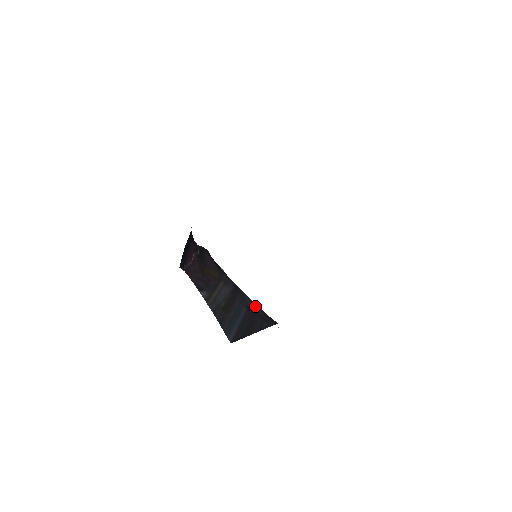
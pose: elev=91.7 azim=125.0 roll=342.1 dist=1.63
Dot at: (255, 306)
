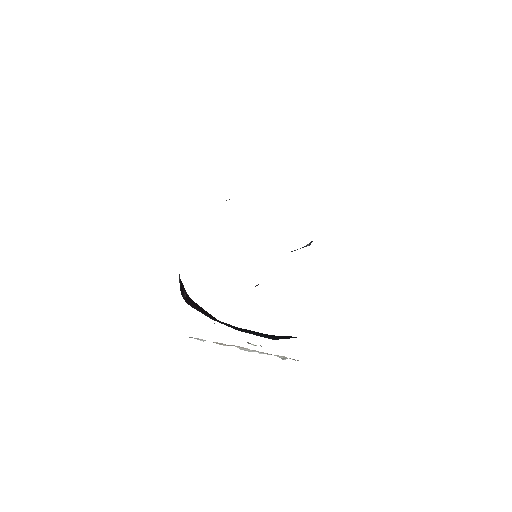
Dot at: occluded
